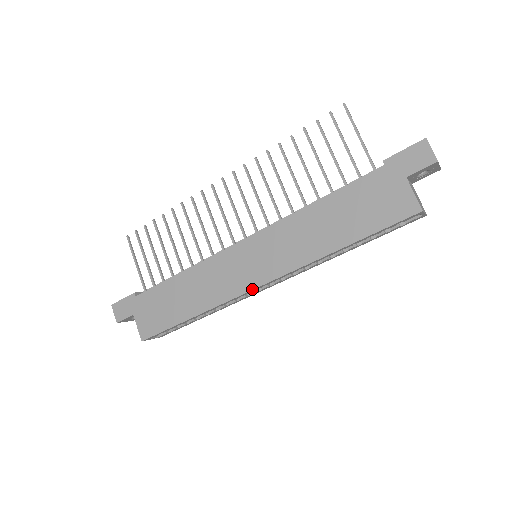
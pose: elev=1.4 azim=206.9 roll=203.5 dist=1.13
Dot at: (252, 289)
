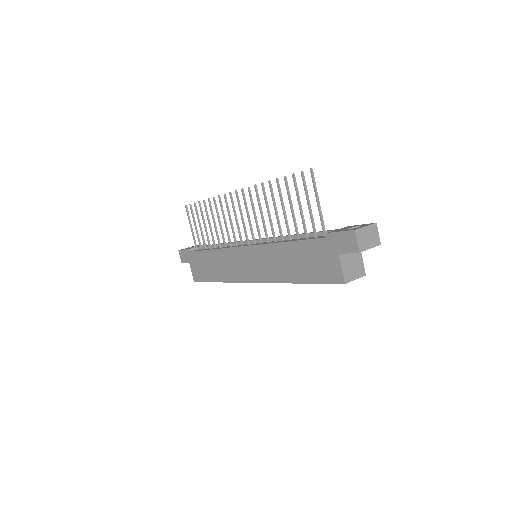
Dot at: (248, 282)
